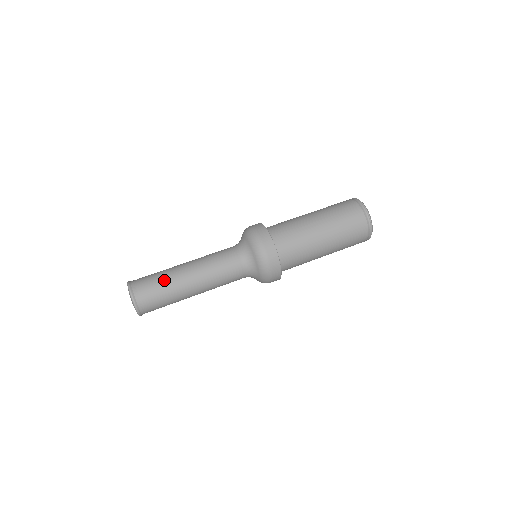
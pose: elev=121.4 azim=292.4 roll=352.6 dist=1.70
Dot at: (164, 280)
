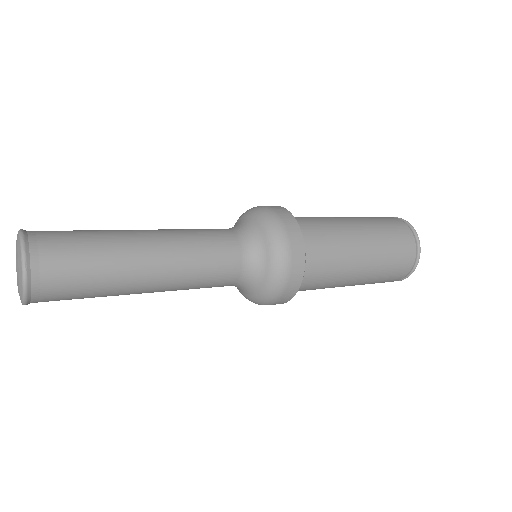
Dot at: (99, 241)
